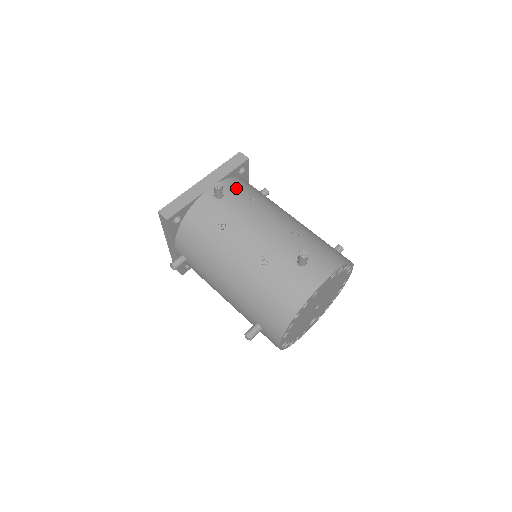
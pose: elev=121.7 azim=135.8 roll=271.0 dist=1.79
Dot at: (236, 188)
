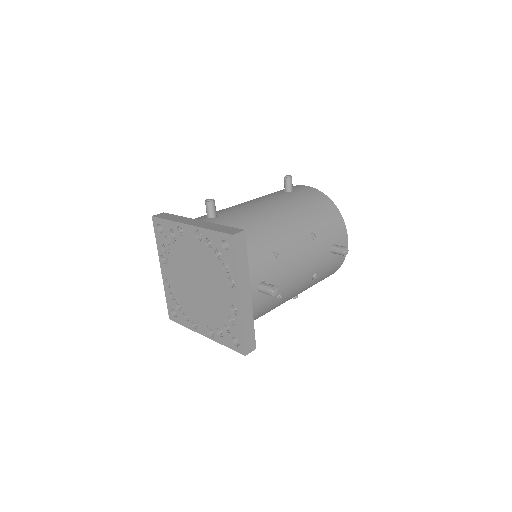
Dot at: (260, 264)
